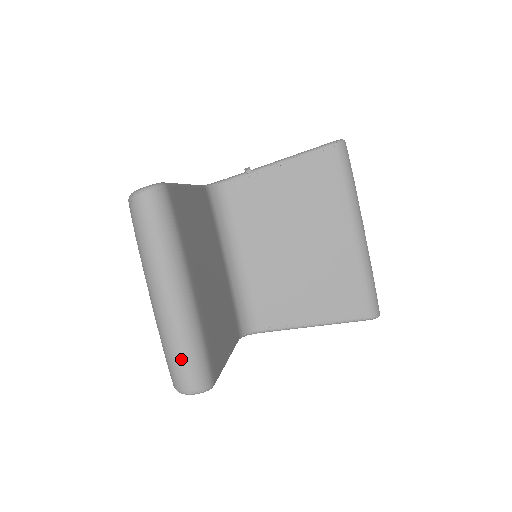
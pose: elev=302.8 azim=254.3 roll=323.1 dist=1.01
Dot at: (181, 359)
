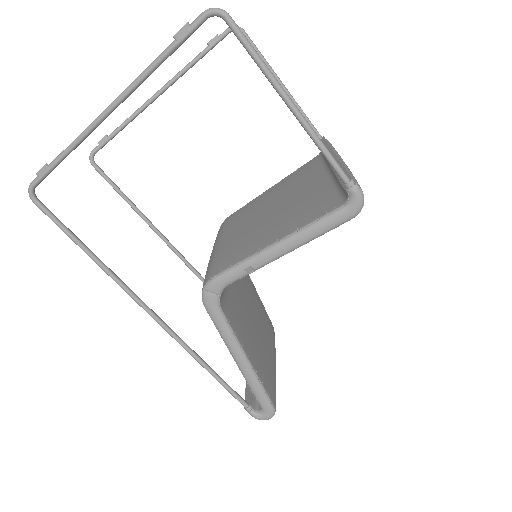
Dot at: occluded
